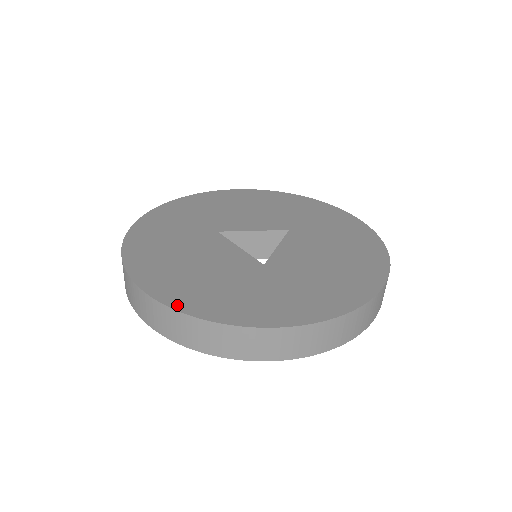
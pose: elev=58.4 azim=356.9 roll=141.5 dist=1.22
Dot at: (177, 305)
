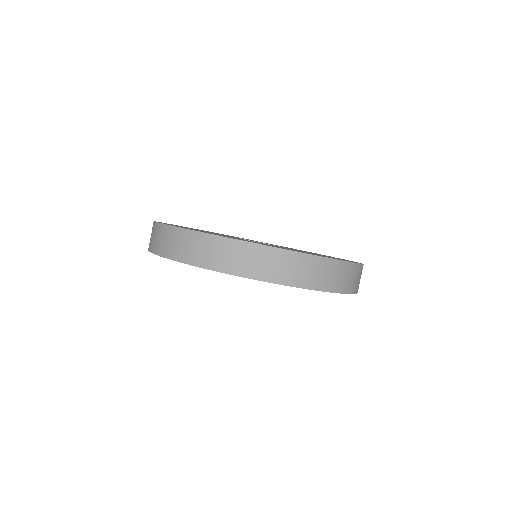
Dot at: occluded
